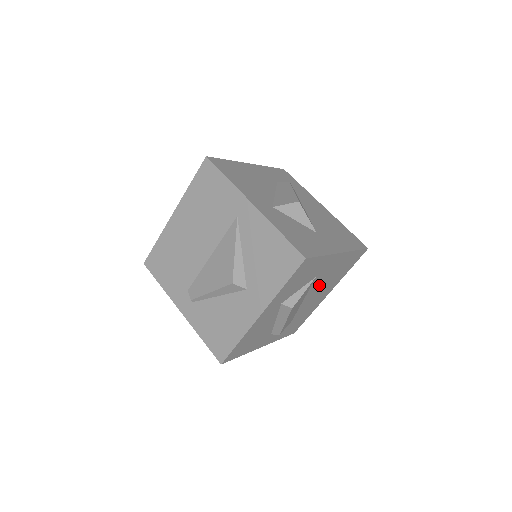
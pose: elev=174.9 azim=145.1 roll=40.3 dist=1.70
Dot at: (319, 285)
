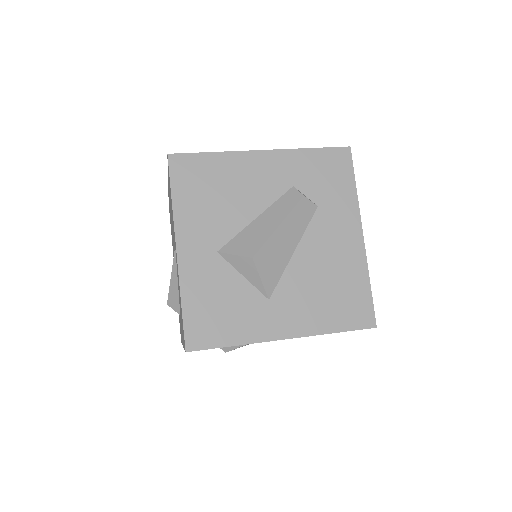
Dot at: occluded
